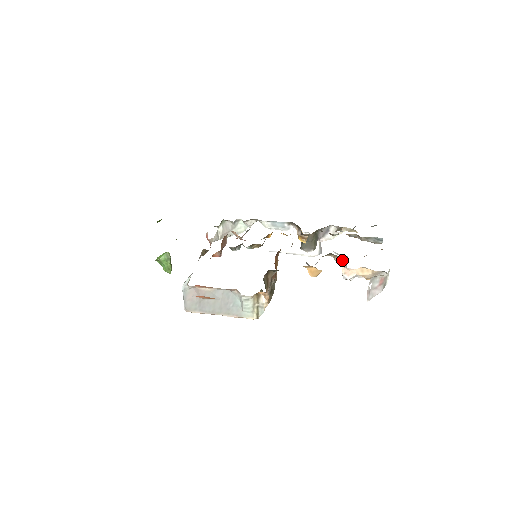
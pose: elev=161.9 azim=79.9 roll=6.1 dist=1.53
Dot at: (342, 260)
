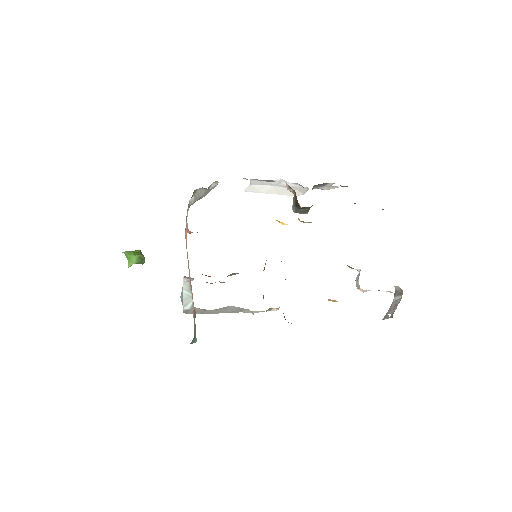
Dot at: (356, 269)
